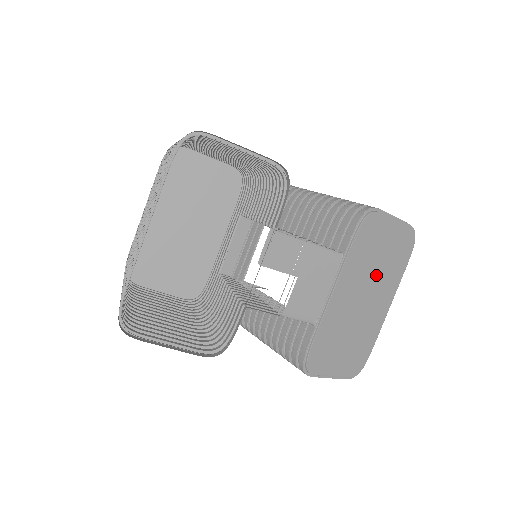
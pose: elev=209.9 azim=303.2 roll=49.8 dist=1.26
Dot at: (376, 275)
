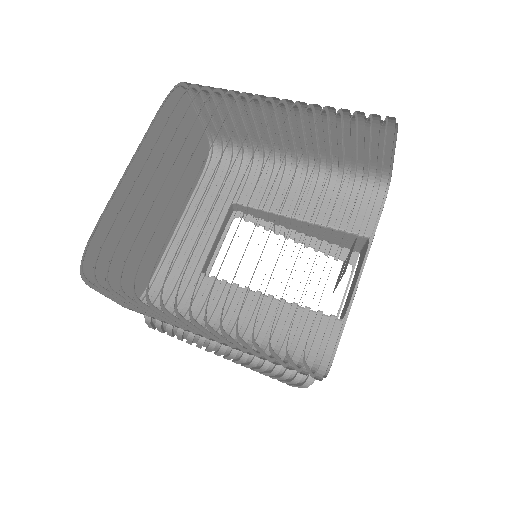
Dot at: occluded
